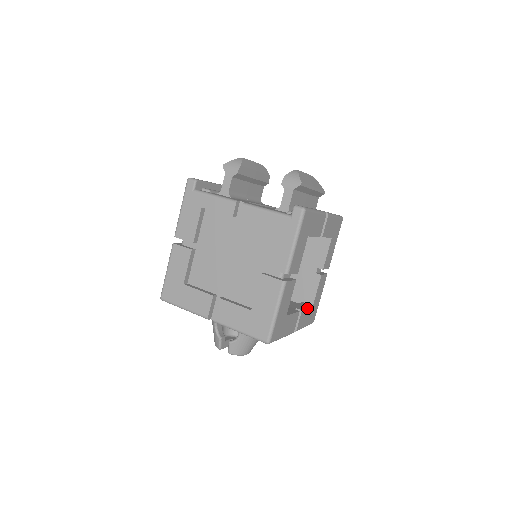
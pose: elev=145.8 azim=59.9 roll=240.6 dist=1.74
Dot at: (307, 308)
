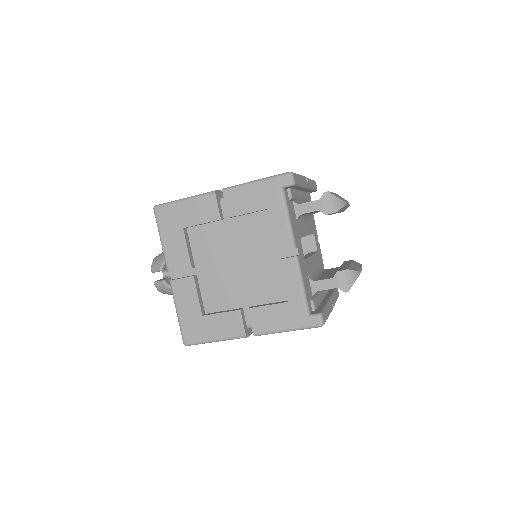
Dot at: occluded
